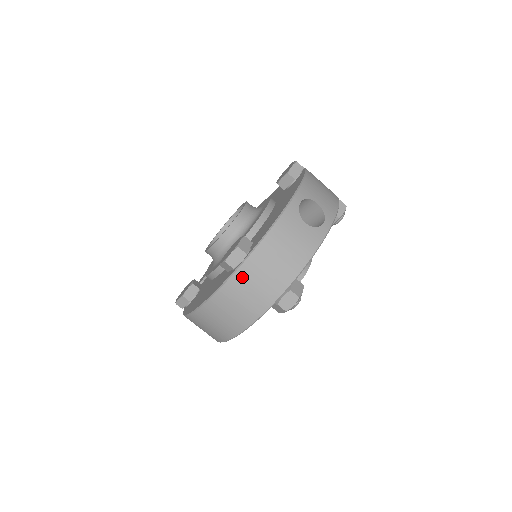
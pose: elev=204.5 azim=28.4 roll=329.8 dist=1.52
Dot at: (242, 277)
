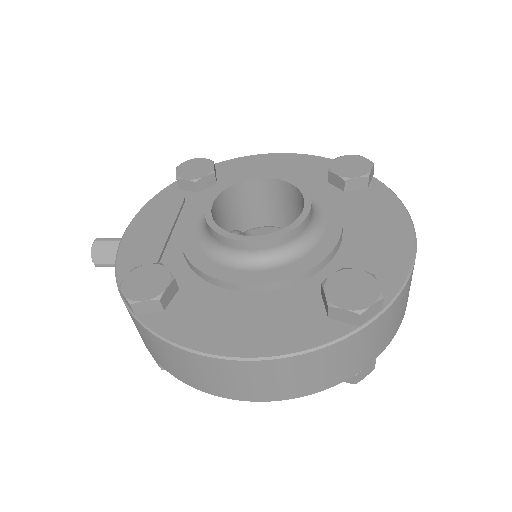
Dot at: (359, 339)
